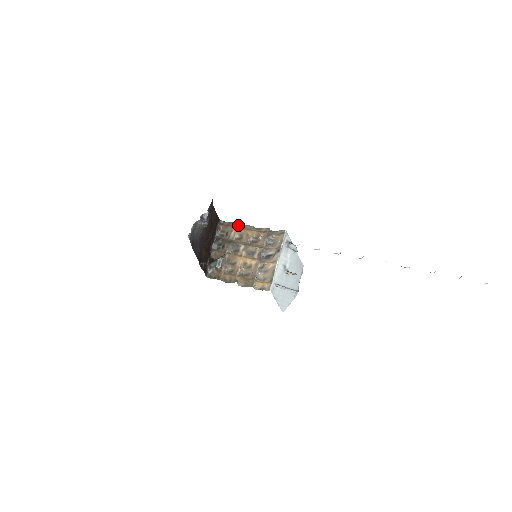
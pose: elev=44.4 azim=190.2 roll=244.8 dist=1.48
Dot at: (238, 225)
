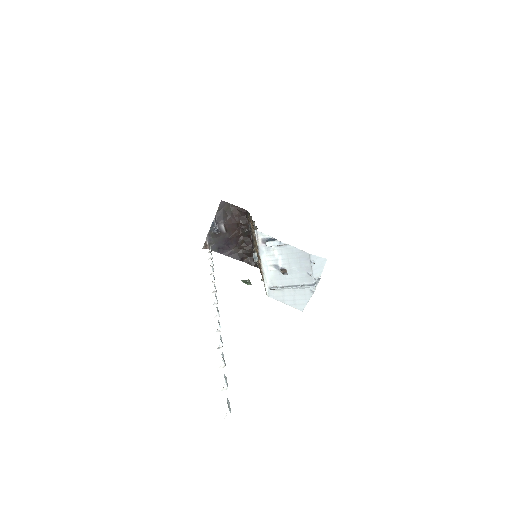
Dot at: (251, 217)
